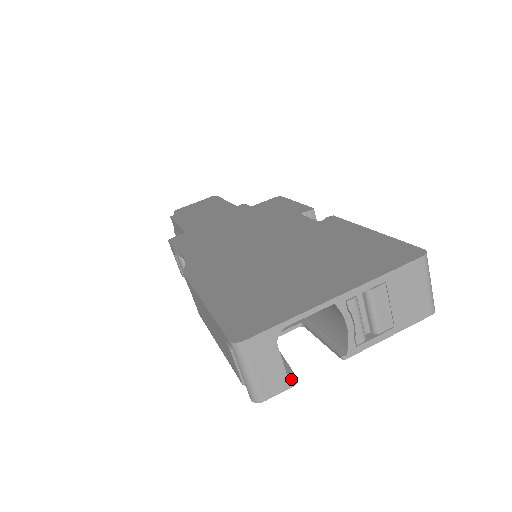
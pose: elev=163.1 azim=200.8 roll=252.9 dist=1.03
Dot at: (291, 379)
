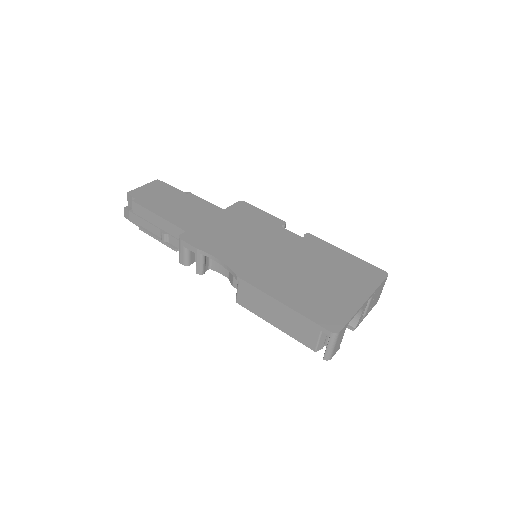
Dot at: occluded
